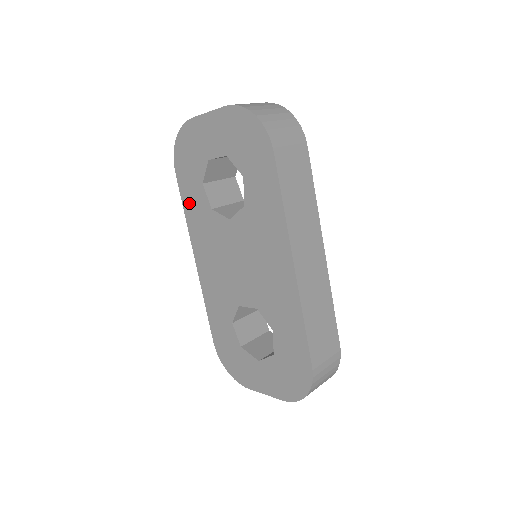
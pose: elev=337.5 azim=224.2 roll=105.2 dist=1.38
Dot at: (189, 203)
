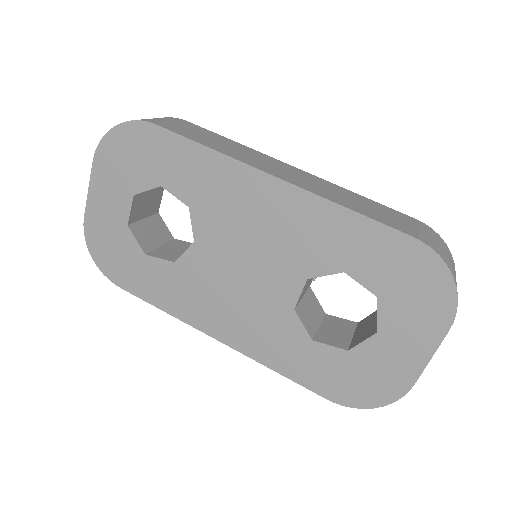
Dot at: (155, 293)
